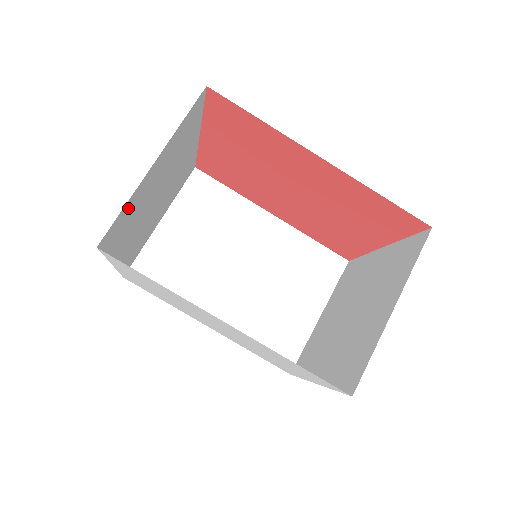
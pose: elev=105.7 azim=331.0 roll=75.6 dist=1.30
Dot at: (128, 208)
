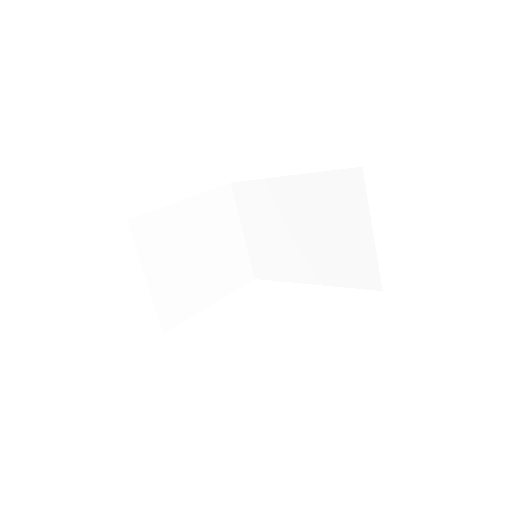
Dot at: (163, 302)
